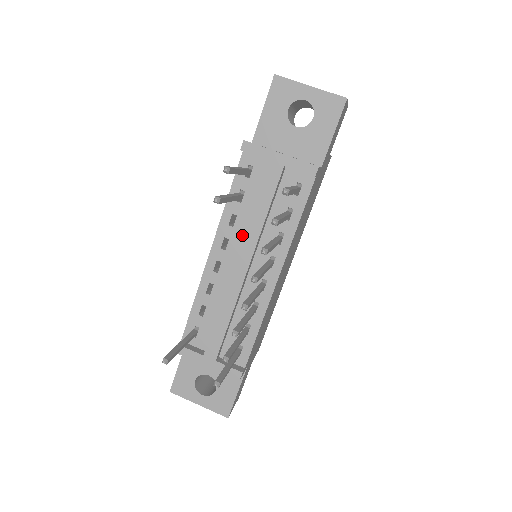
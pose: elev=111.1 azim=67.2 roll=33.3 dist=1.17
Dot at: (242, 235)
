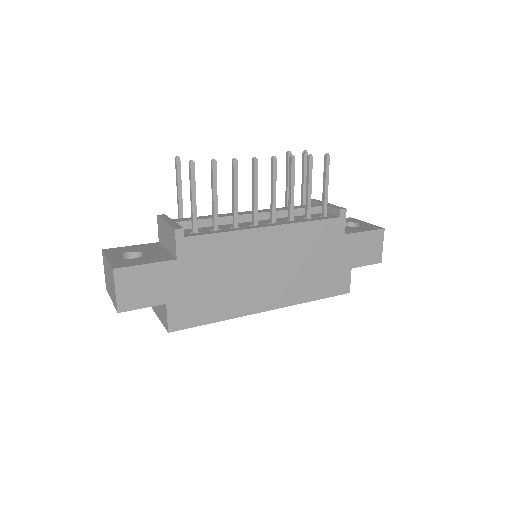
Dot at: occluded
